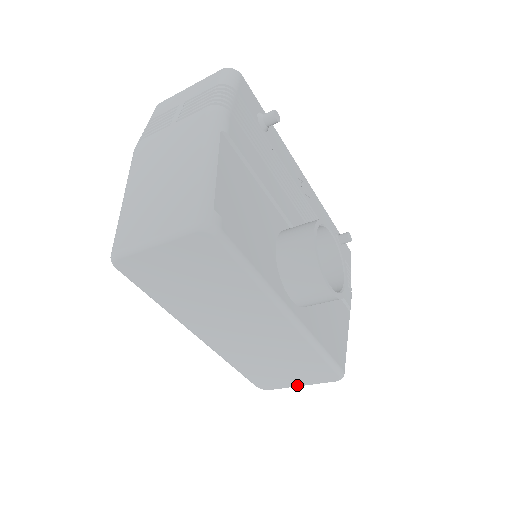
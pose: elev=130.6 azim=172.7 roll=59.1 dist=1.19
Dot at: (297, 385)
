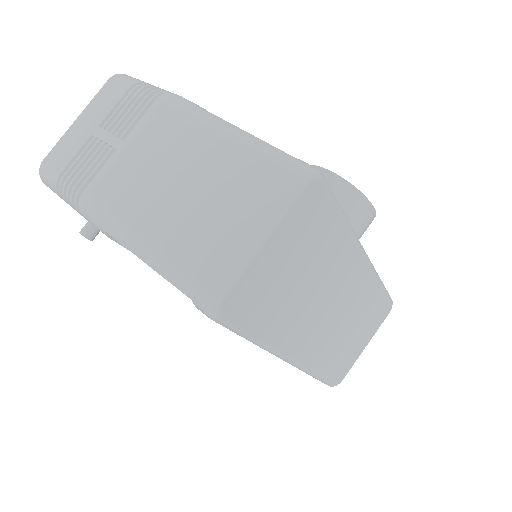
Dot at: (364, 348)
